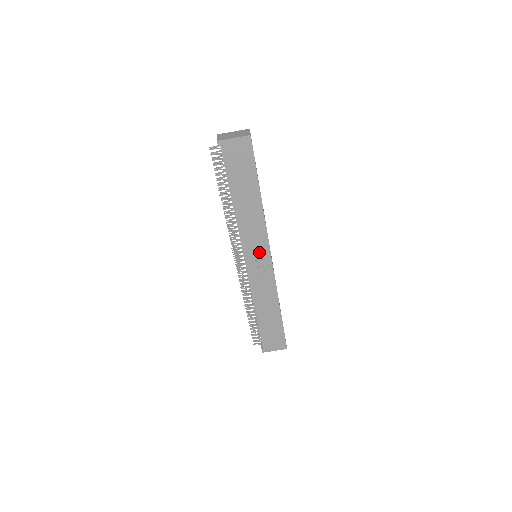
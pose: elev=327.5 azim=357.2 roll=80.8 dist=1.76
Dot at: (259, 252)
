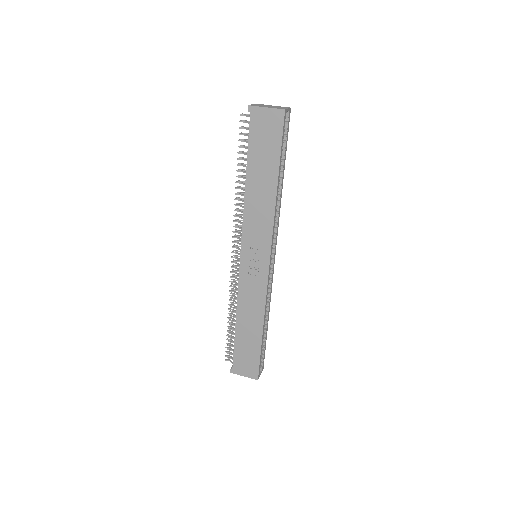
Dot at: (258, 250)
